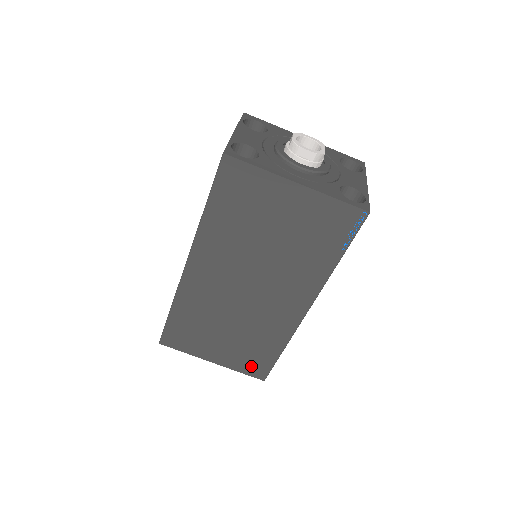
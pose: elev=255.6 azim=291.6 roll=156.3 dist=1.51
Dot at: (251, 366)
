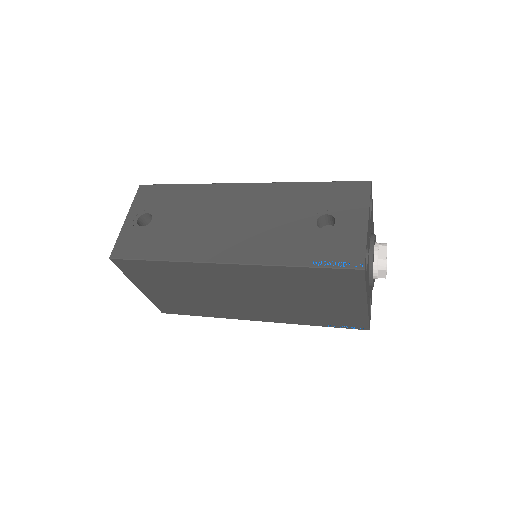
Dot at: (167, 306)
